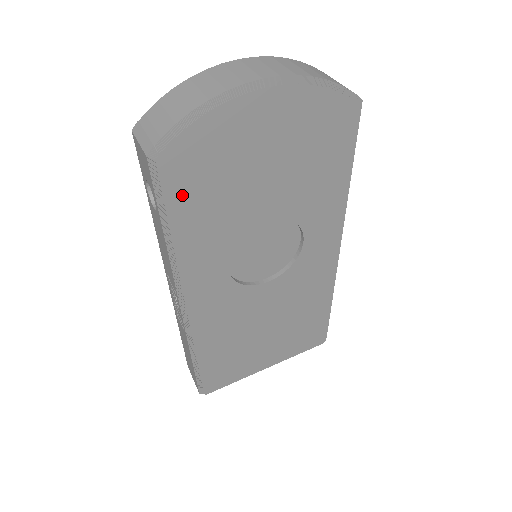
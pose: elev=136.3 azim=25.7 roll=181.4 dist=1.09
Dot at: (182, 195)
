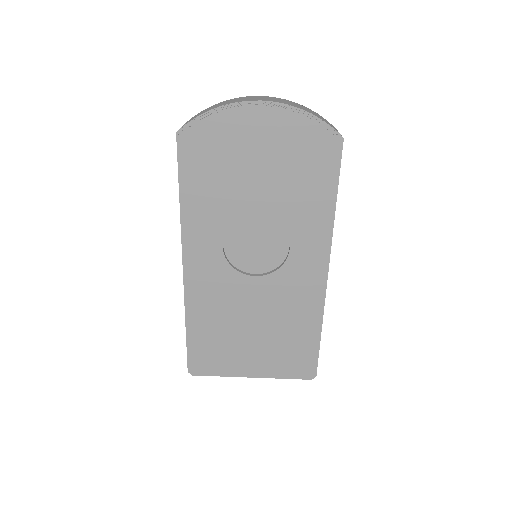
Dot at: (194, 168)
